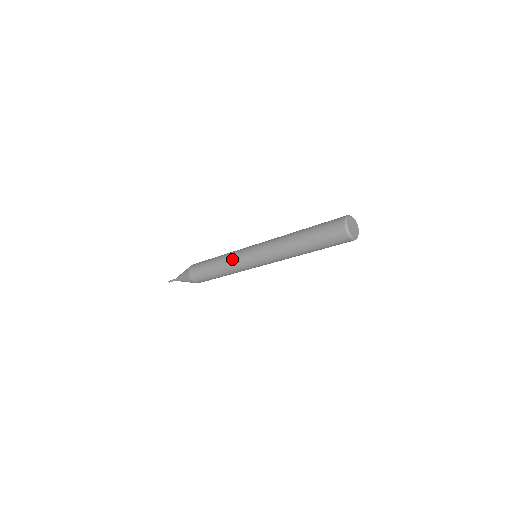
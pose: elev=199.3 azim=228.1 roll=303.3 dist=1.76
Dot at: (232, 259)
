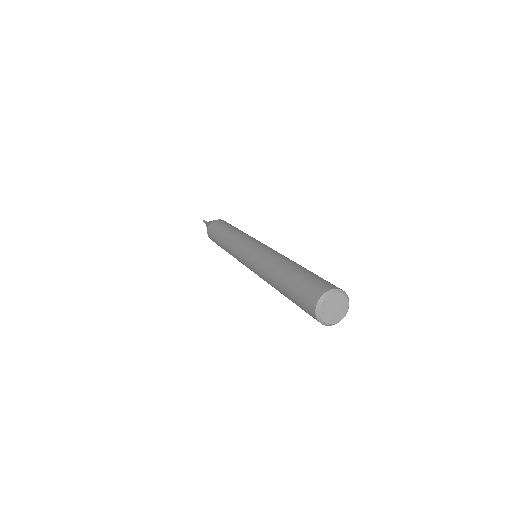
Dot at: (233, 256)
